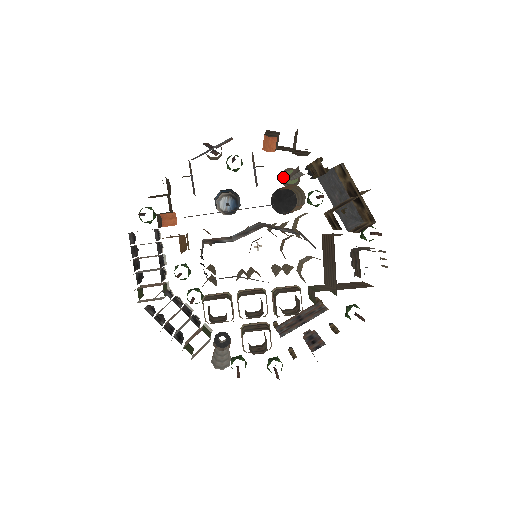
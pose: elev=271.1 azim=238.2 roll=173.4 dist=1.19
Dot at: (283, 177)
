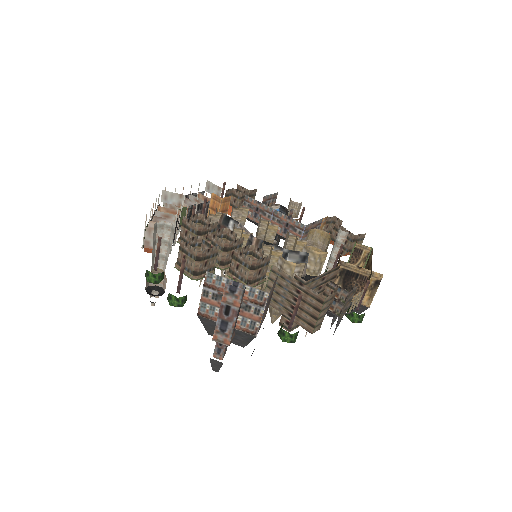
Dot at: occluded
